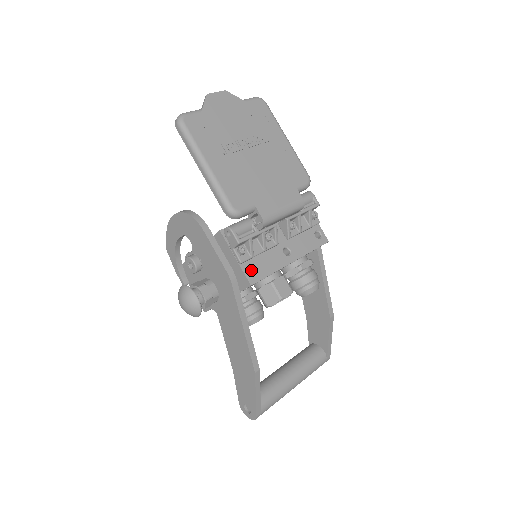
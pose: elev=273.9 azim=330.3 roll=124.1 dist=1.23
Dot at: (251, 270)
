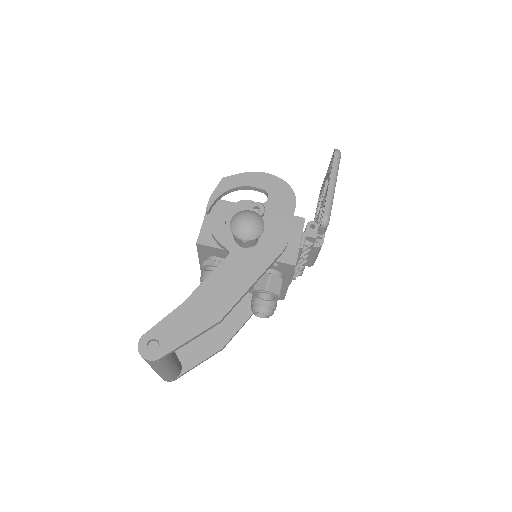
Dot at: occluded
